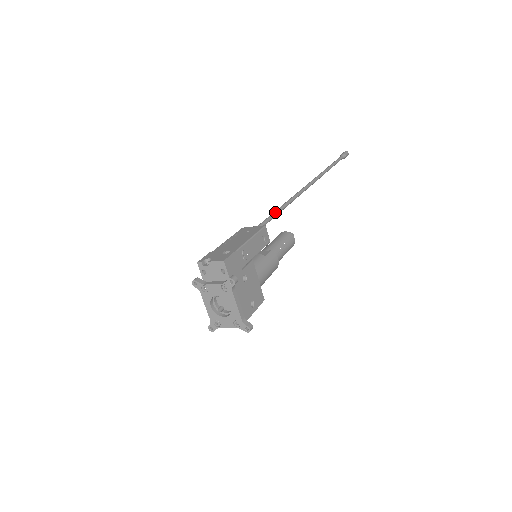
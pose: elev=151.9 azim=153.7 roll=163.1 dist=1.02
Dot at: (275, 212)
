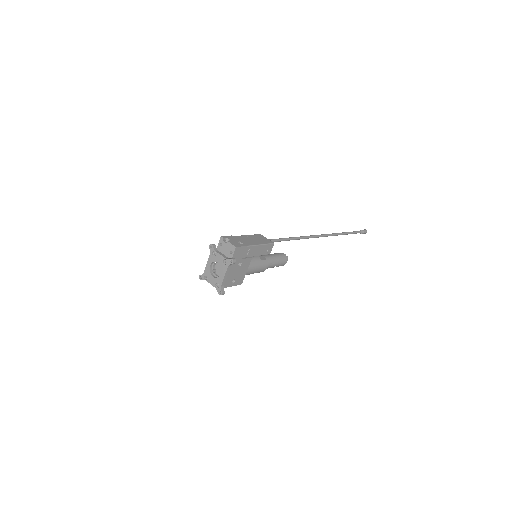
Dot at: (287, 238)
